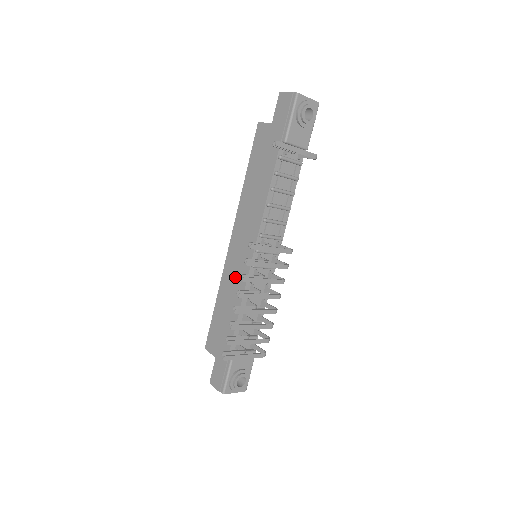
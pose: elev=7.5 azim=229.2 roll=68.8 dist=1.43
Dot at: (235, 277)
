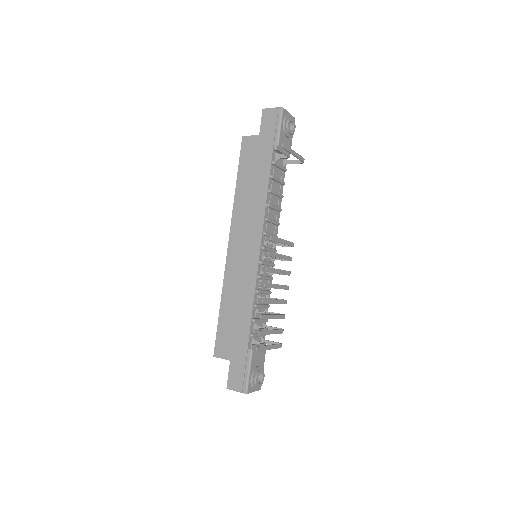
Dot at: (241, 277)
